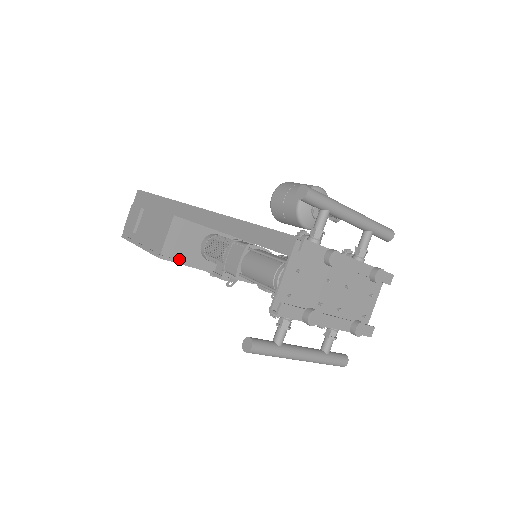
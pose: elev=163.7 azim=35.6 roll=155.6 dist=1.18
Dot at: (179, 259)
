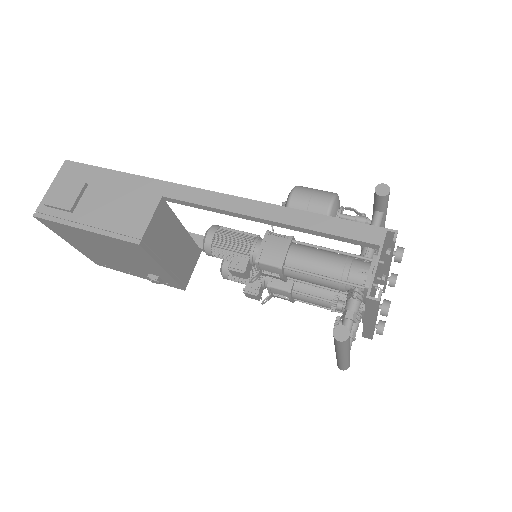
Dot at: (151, 251)
